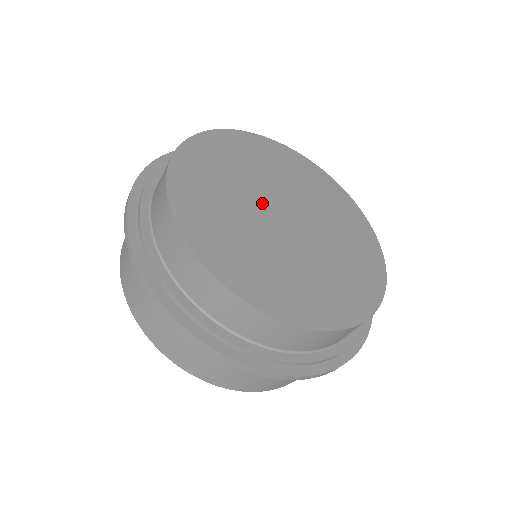
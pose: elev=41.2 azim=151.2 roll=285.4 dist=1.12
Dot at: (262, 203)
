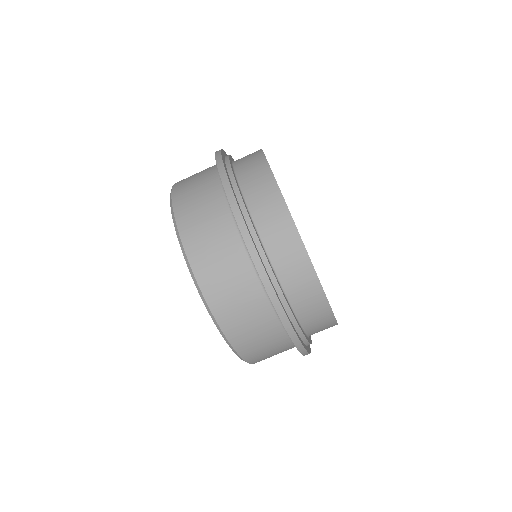
Dot at: occluded
